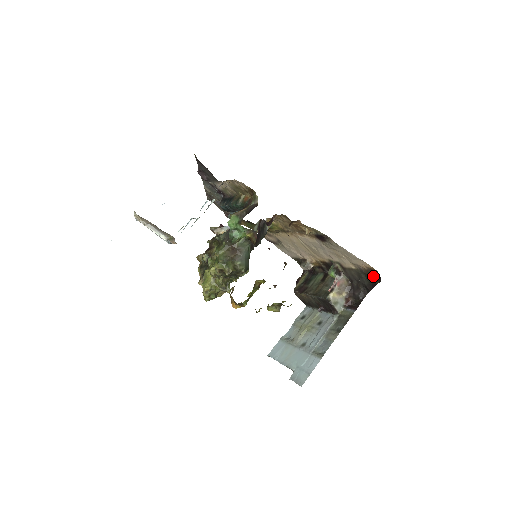
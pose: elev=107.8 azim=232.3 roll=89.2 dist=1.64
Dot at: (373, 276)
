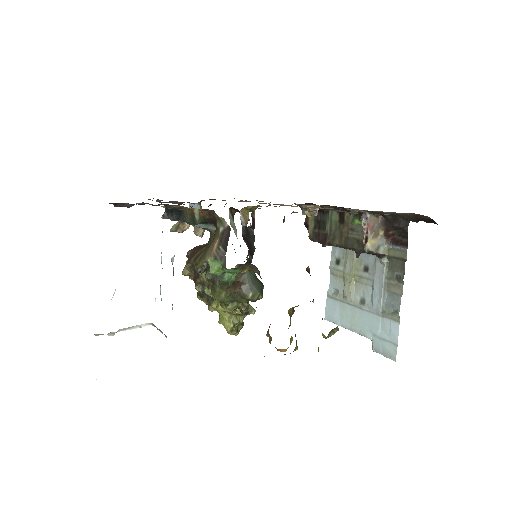
Dot at: (421, 220)
